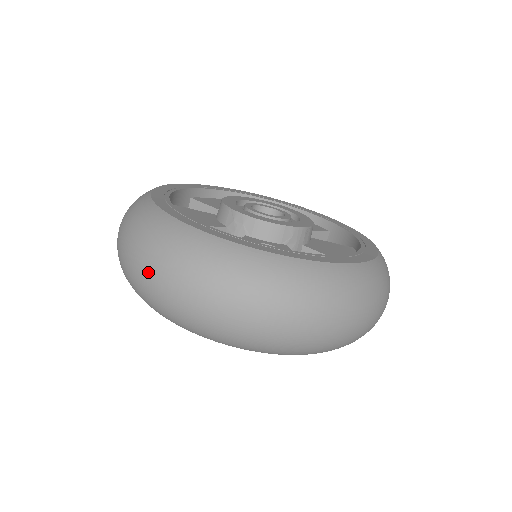
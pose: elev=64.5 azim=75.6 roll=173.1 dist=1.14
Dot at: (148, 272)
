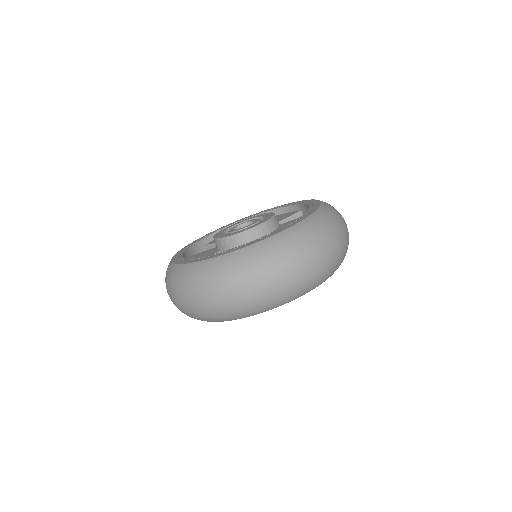
Dot at: (182, 301)
